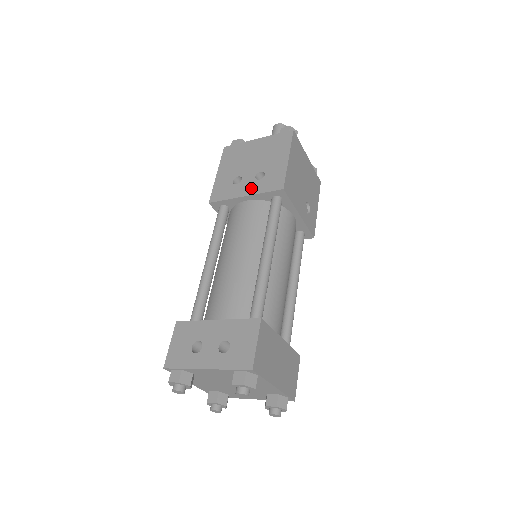
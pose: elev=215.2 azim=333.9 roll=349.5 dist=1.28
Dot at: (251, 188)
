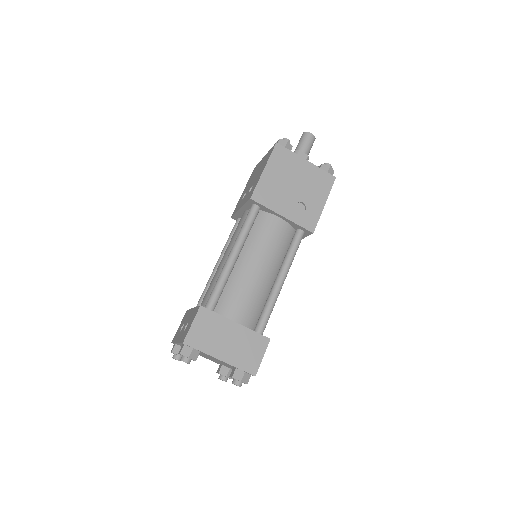
Dot at: (244, 201)
